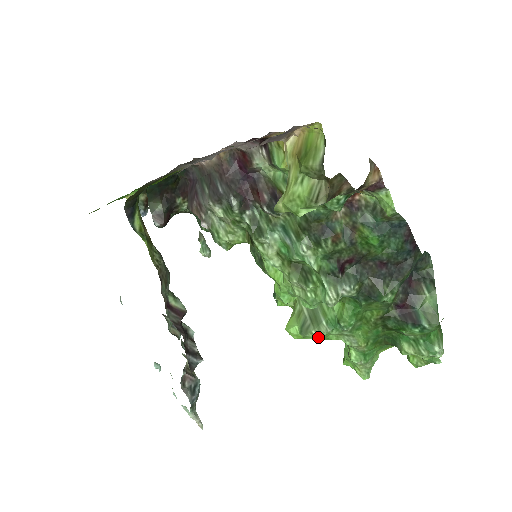
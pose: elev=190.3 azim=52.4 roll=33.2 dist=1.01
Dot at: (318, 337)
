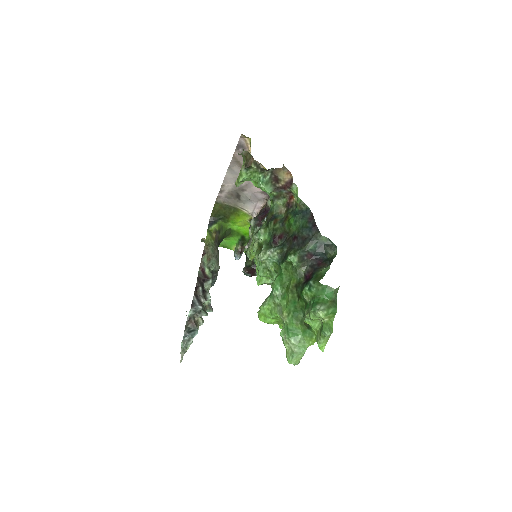
Dot at: (264, 306)
